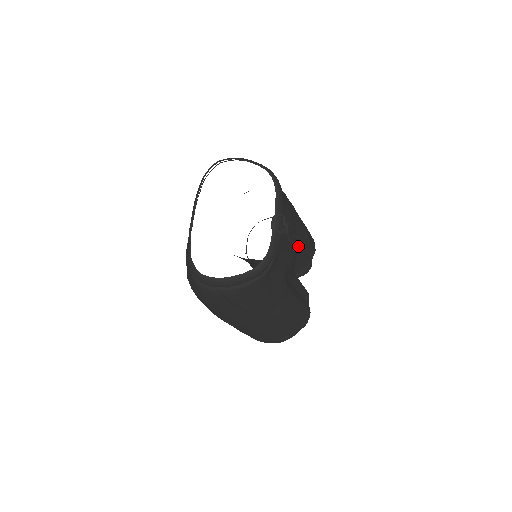
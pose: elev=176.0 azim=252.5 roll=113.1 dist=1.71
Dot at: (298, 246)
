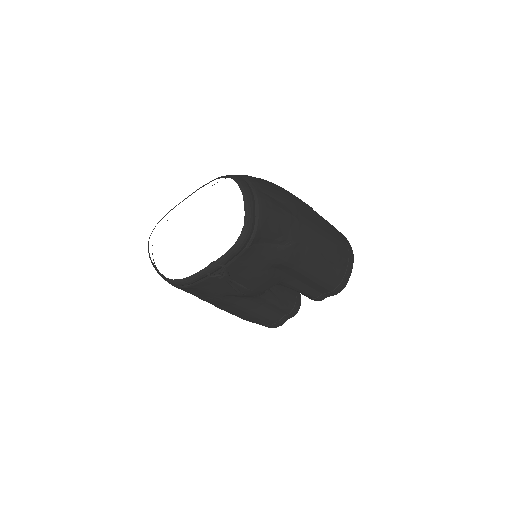
Dot at: (293, 283)
